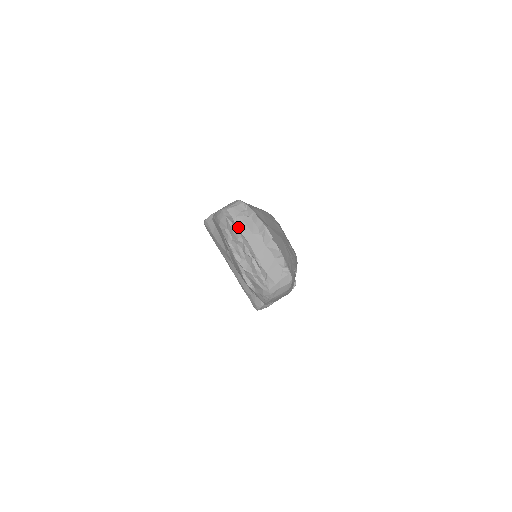
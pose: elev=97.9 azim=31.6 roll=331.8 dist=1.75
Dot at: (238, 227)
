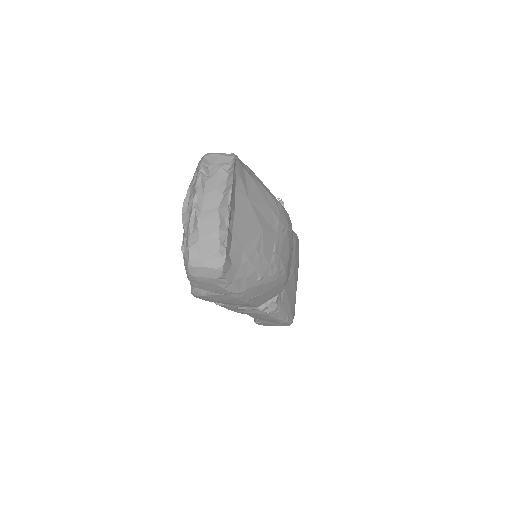
Dot at: (207, 175)
